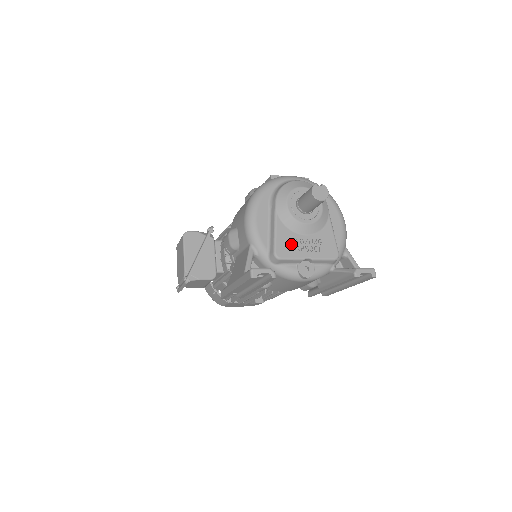
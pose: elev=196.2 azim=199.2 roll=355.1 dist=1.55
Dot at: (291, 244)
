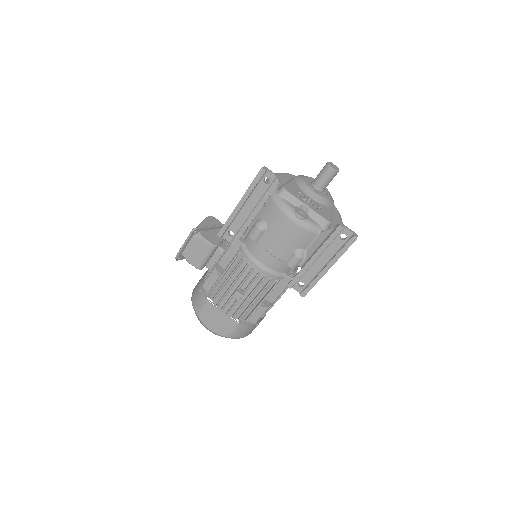
Dot at: (297, 192)
